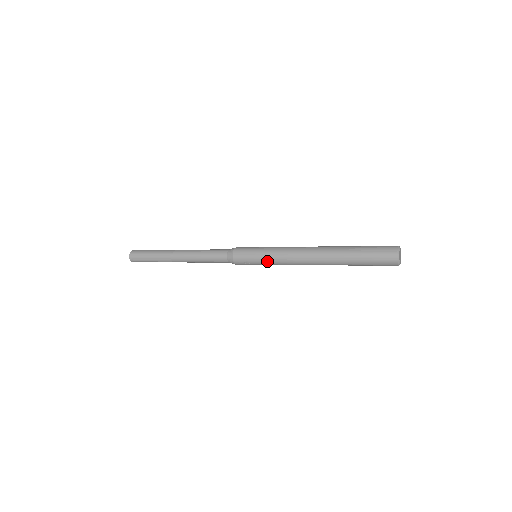
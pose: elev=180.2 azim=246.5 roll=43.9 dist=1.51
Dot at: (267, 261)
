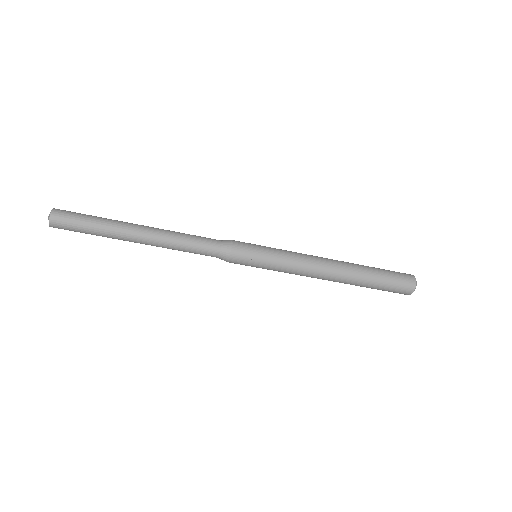
Dot at: (277, 260)
